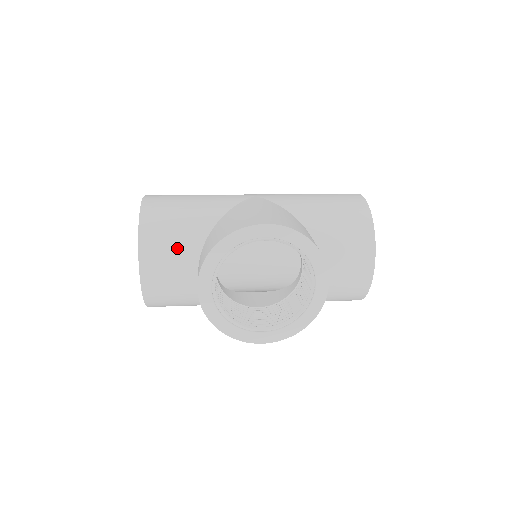
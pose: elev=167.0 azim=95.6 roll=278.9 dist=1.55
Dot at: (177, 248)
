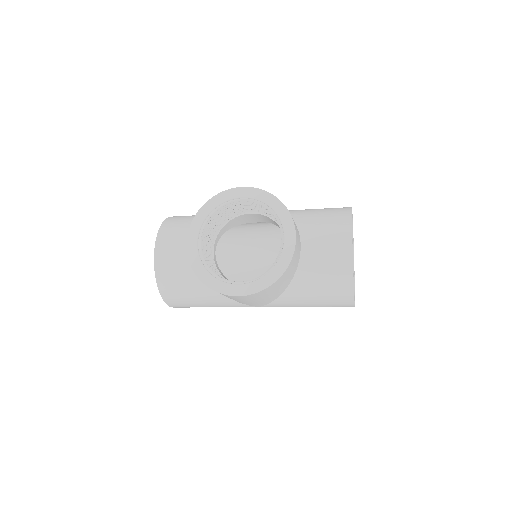
Dot at: (185, 232)
